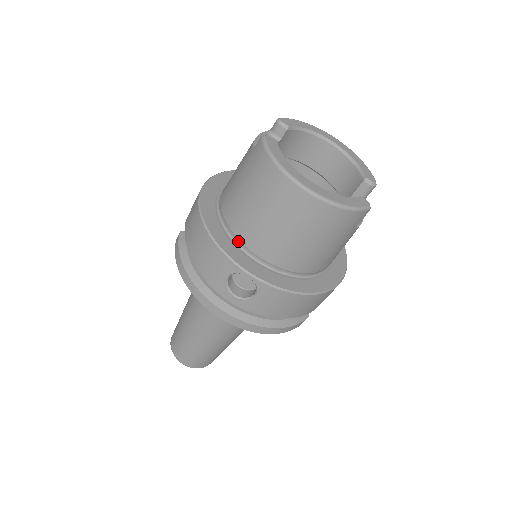
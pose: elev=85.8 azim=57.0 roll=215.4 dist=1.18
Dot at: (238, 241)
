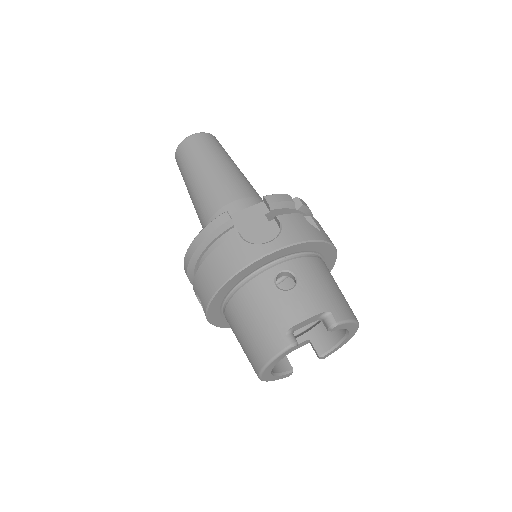
Dot at: (226, 303)
